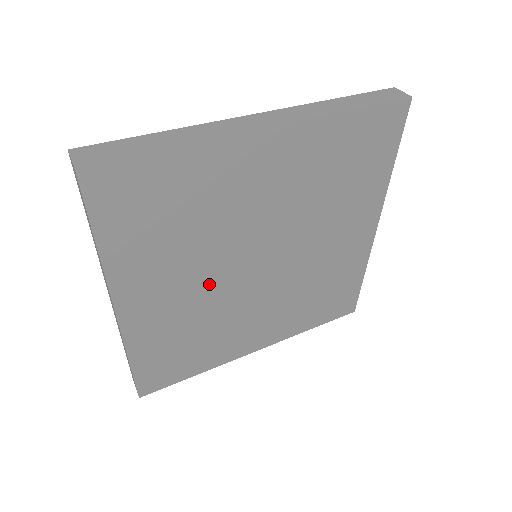
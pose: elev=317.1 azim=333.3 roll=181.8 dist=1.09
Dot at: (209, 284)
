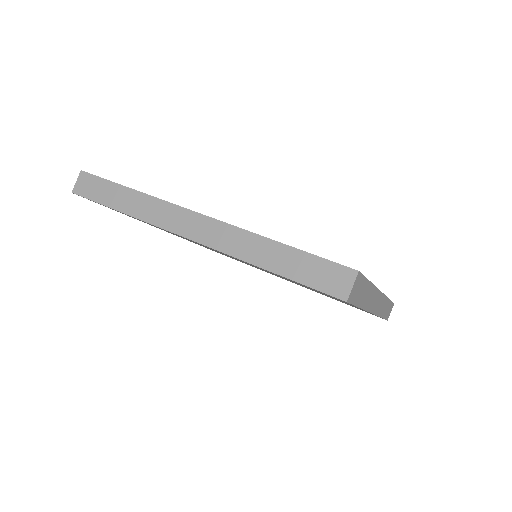
Dot at: occluded
